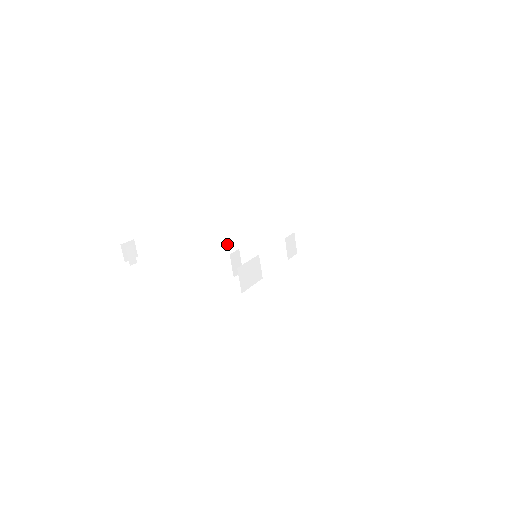
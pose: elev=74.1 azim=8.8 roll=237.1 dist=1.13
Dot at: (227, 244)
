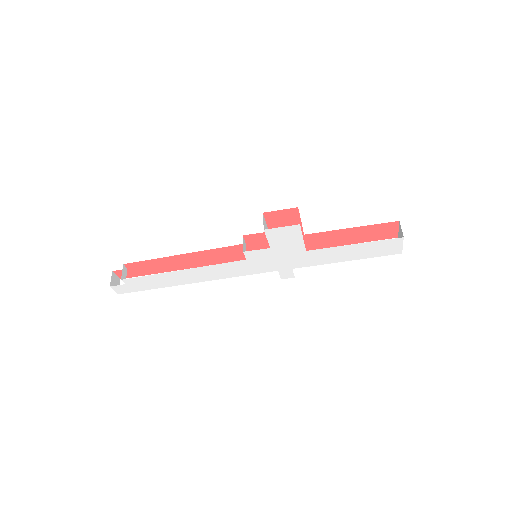
Dot at: occluded
